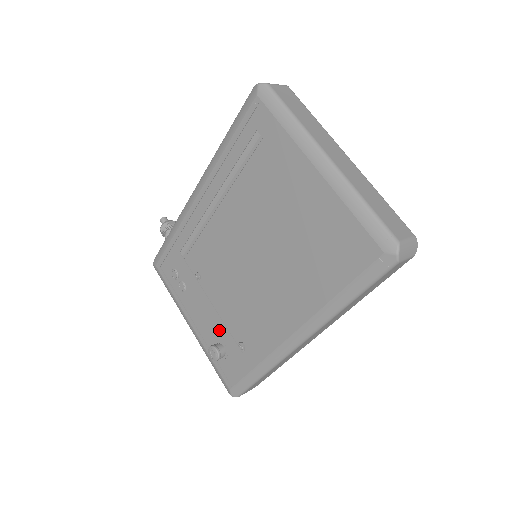
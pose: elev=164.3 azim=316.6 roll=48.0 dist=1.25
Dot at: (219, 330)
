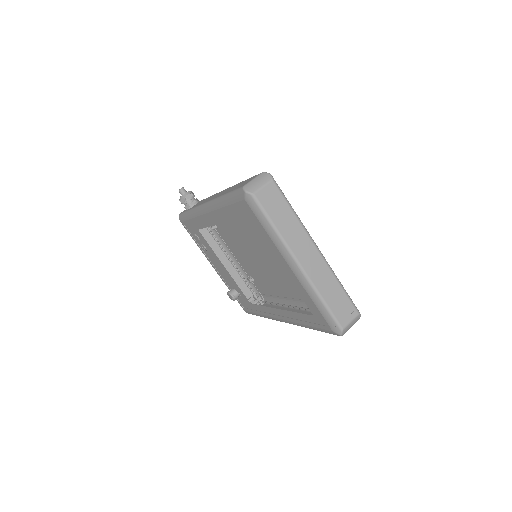
Dot at: (233, 284)
